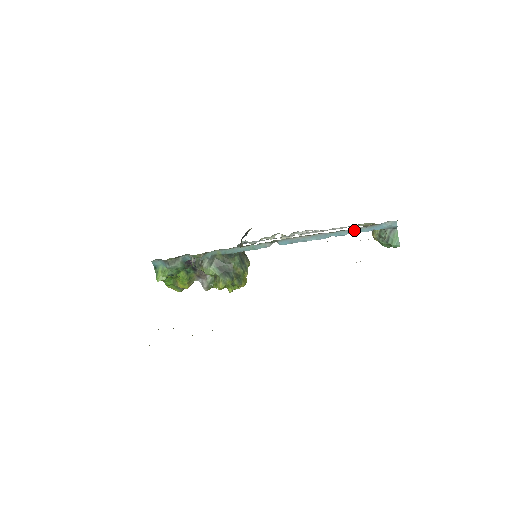
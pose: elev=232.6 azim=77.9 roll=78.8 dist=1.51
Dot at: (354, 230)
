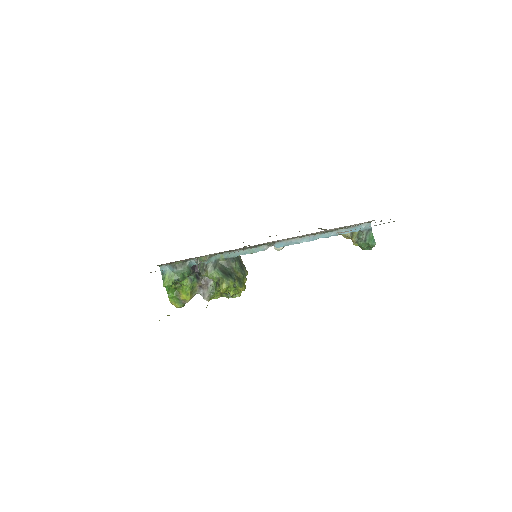
Dot at: occluded
